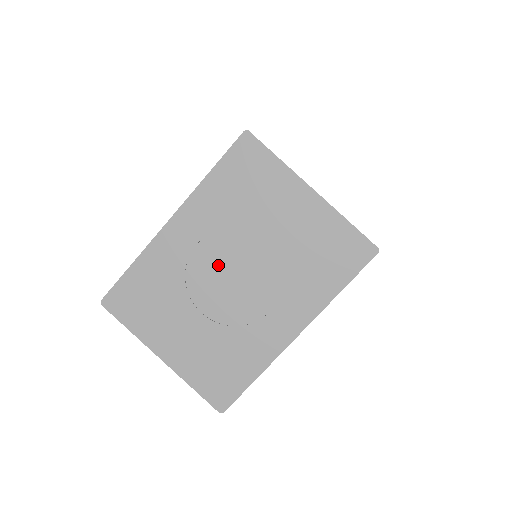
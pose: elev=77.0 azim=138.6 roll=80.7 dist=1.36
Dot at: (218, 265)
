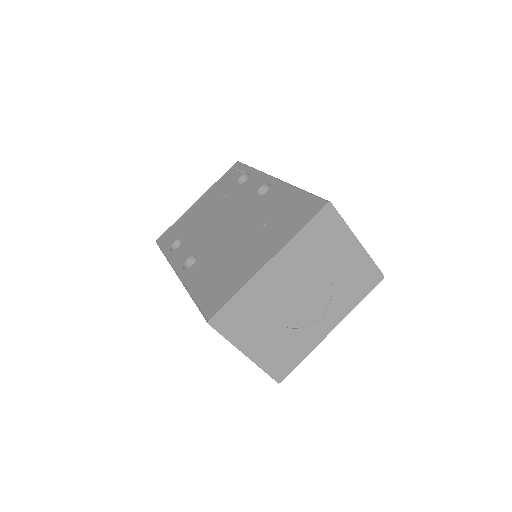
Dot at: (295, 290)
